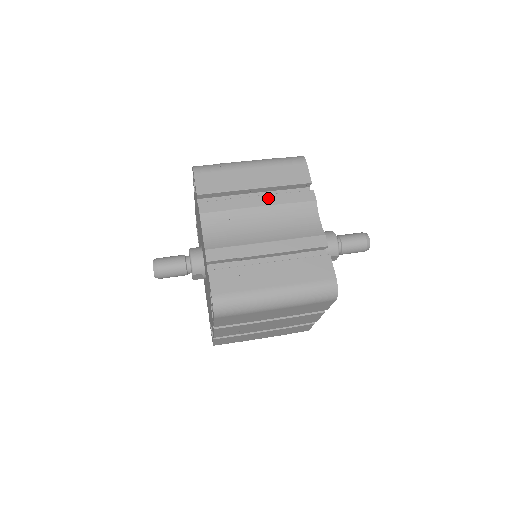
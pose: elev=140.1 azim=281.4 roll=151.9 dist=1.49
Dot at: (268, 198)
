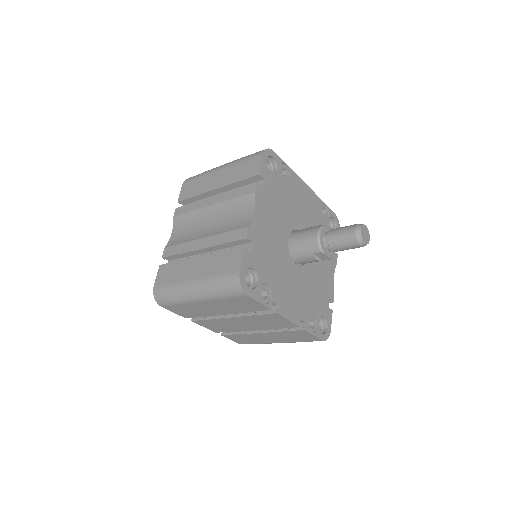
Dot at: (219, 196)
